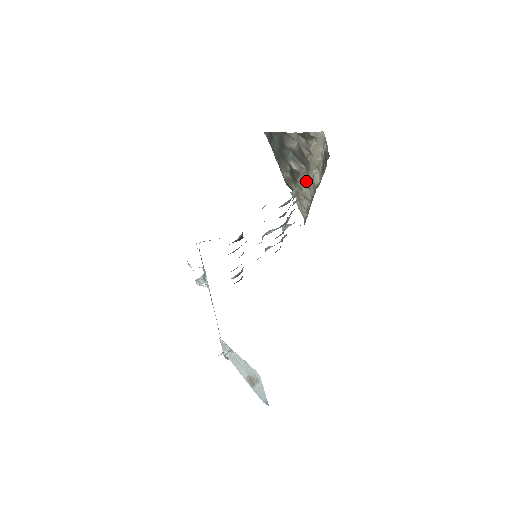
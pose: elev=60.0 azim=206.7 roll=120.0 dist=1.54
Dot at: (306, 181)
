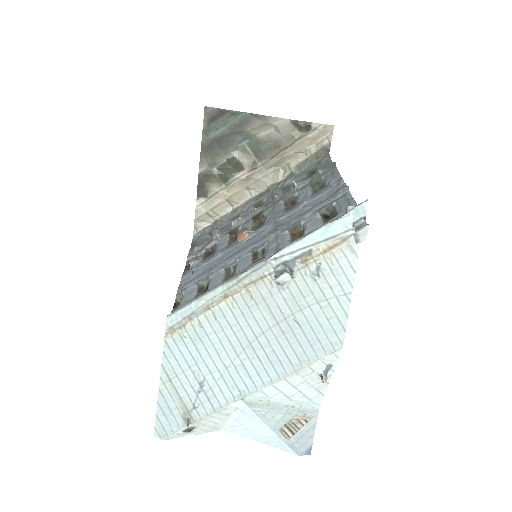
Dot at: (251, 179)
